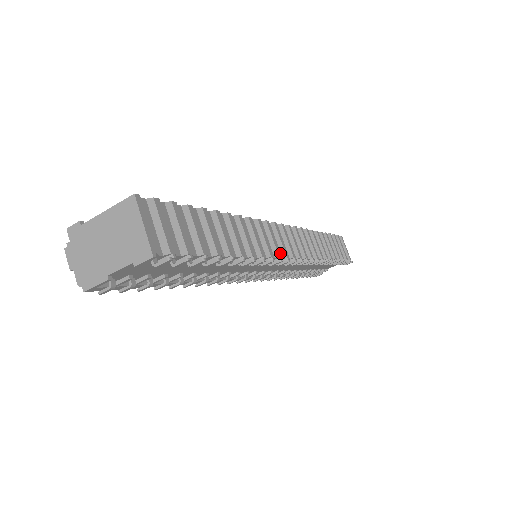
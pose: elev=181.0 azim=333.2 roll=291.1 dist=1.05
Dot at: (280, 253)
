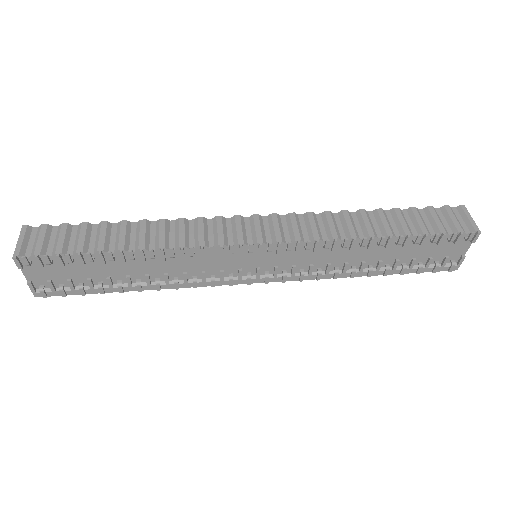
Dot at: (232, 242)
